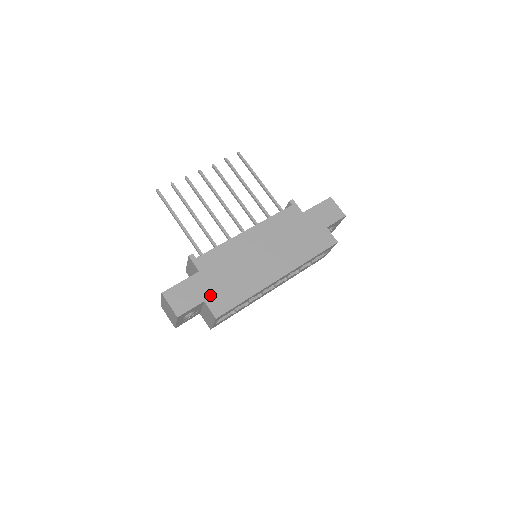
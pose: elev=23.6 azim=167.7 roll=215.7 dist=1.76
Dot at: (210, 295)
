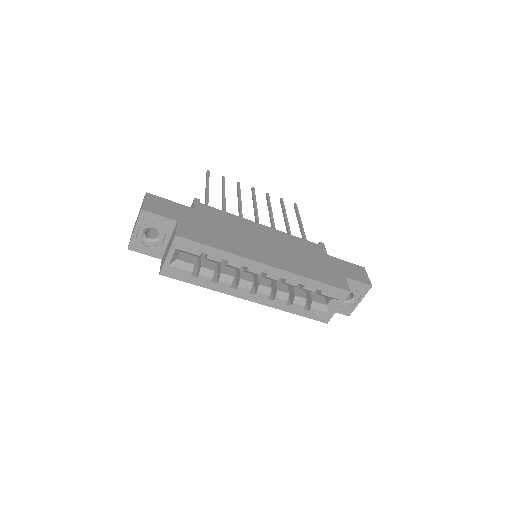
Dot at: (187, 223)
